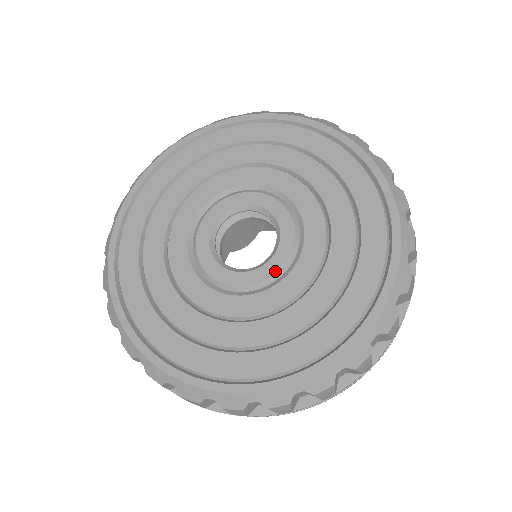
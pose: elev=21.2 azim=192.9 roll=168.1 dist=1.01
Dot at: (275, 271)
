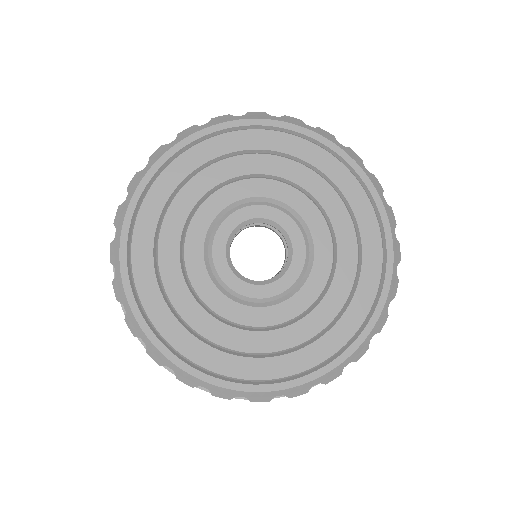
Dot at: (259, 296)
